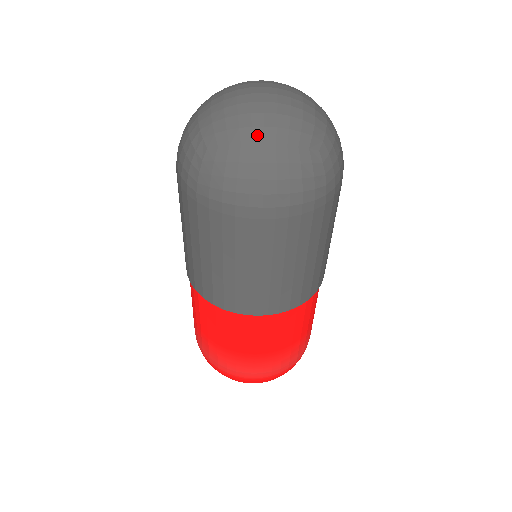
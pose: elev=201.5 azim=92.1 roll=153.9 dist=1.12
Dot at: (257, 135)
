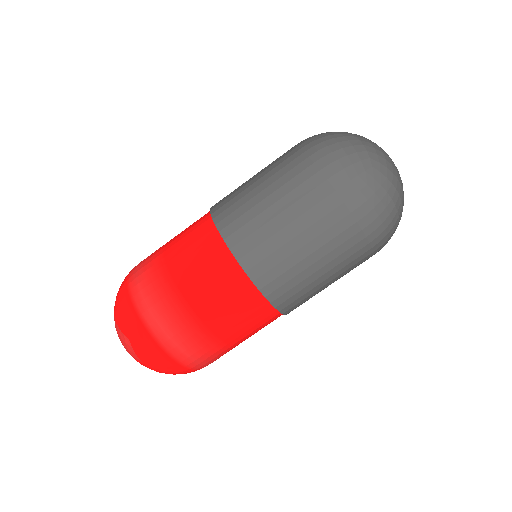
Dot at: (398, 186)
